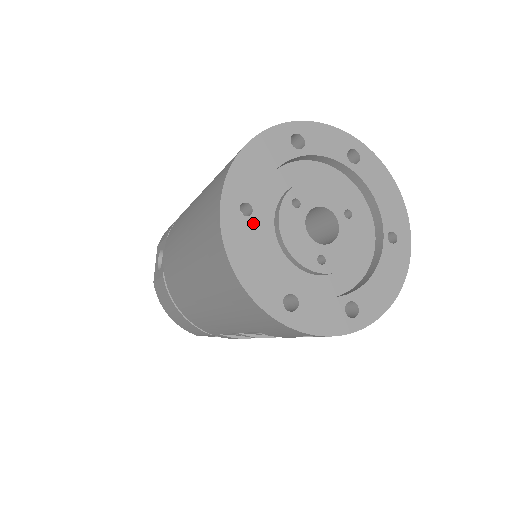
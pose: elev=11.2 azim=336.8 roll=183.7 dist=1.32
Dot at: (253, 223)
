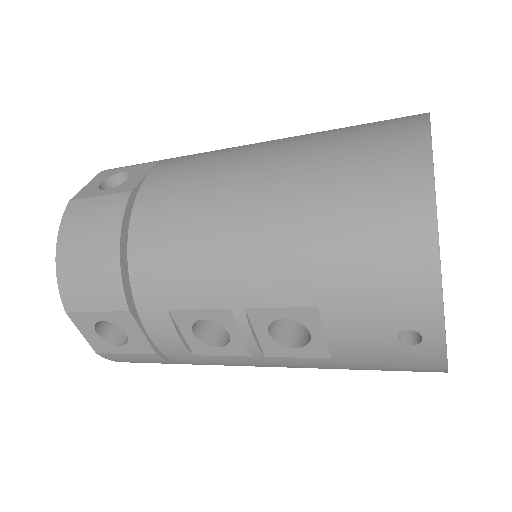
Dot at: occluded
